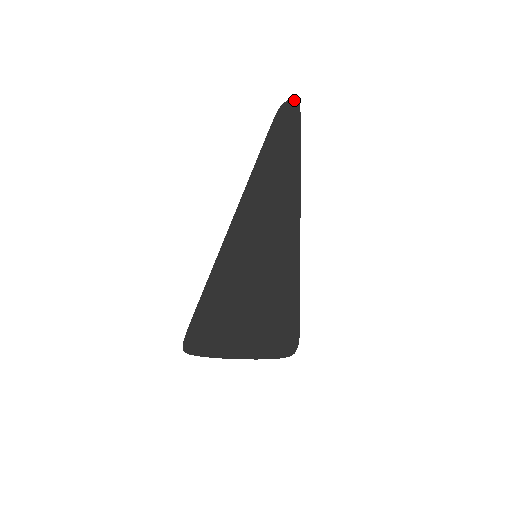
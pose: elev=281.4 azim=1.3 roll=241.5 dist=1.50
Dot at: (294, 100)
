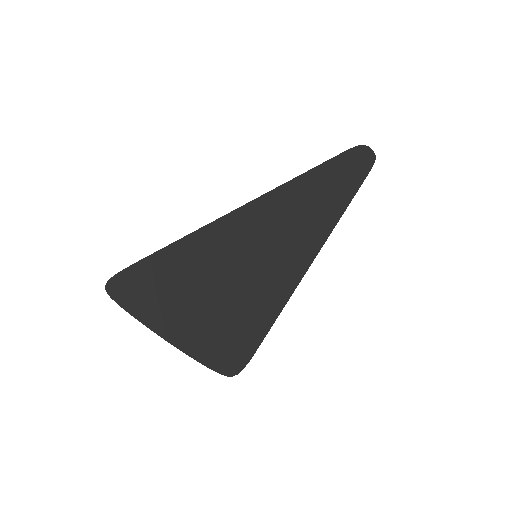
Dot at: (374, 153)
